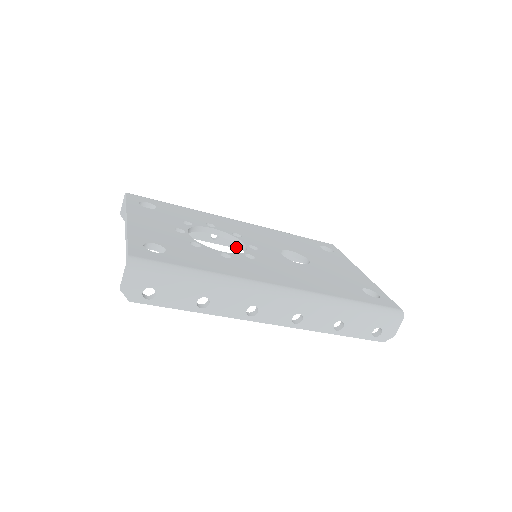
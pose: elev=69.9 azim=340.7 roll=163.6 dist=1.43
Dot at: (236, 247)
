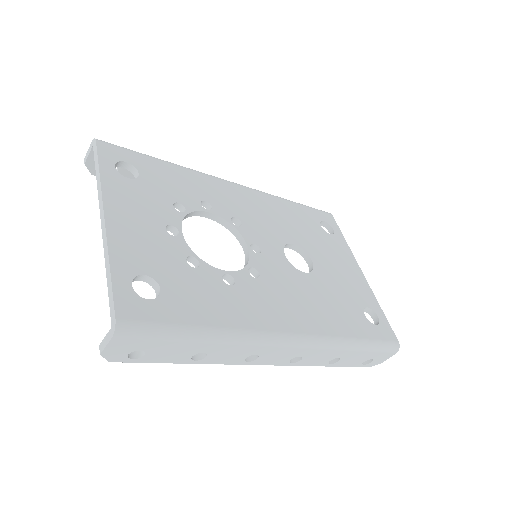
Dot at: occluded
